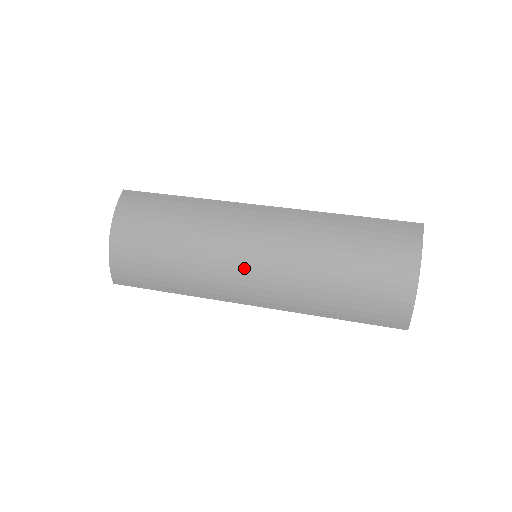
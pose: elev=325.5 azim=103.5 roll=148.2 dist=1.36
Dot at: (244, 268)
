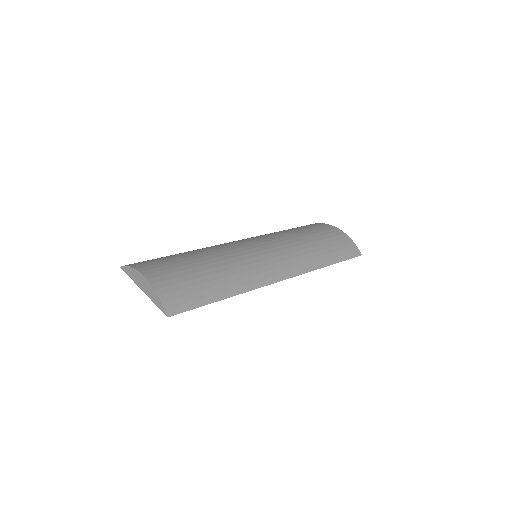
Dot at: (259, 254)
